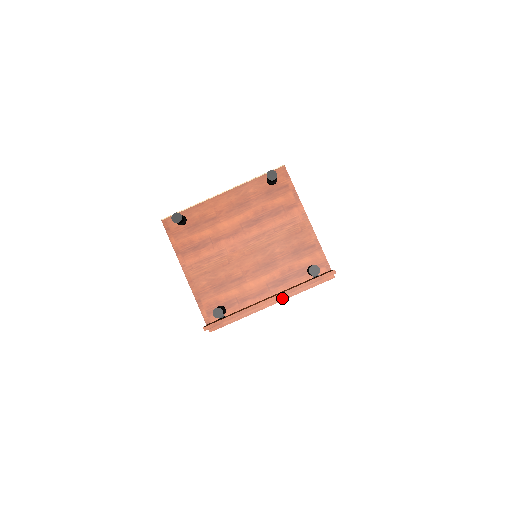
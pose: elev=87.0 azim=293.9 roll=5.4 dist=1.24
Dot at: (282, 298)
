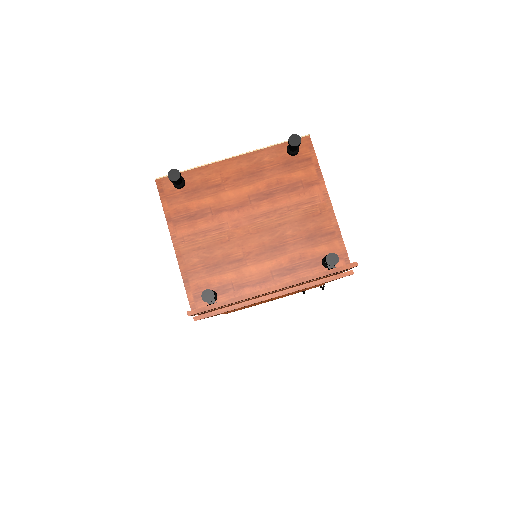
Dot at: (287, 290)
